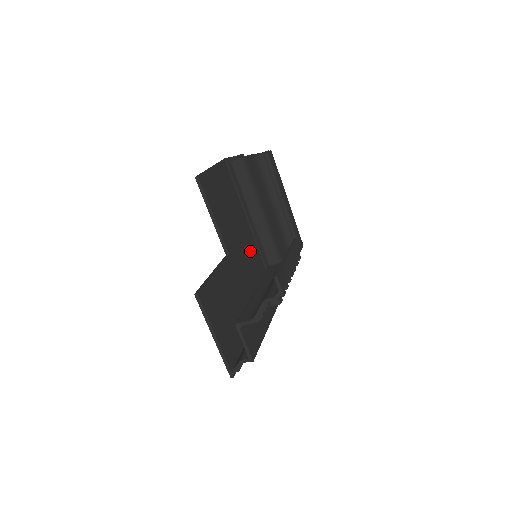
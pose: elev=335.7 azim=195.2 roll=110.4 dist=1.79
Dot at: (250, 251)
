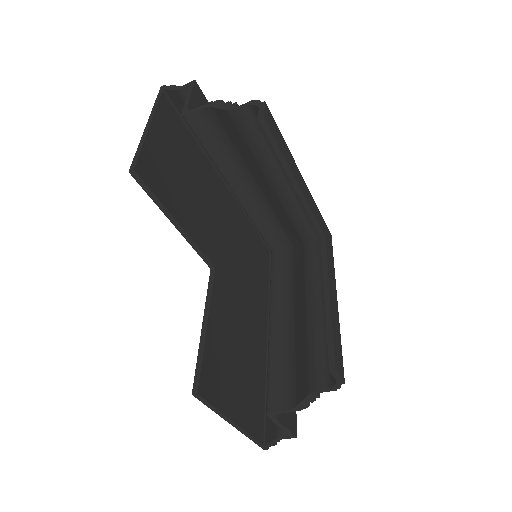
Dot at: (236, 226)
